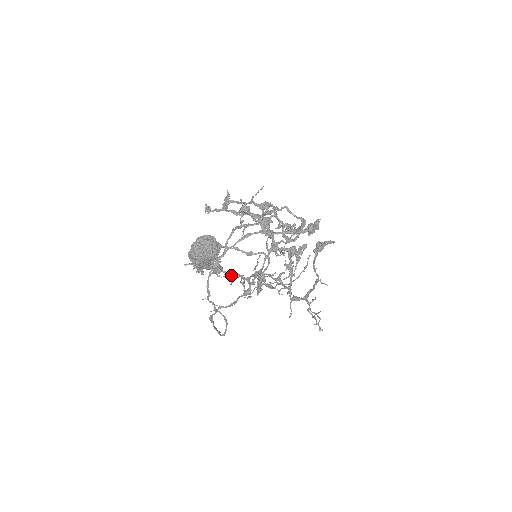
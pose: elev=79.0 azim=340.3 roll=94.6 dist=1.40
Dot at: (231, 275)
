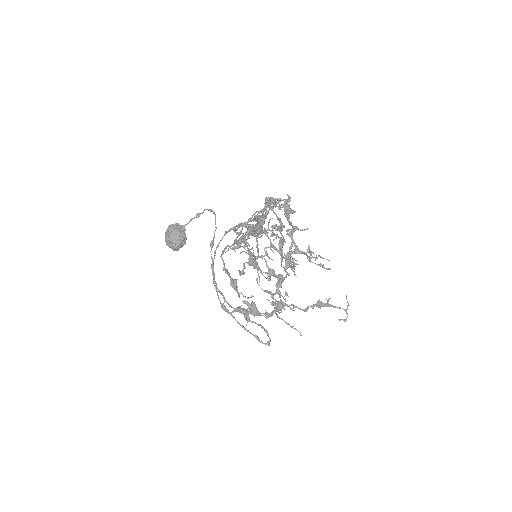
Dot at: (274, 307)
